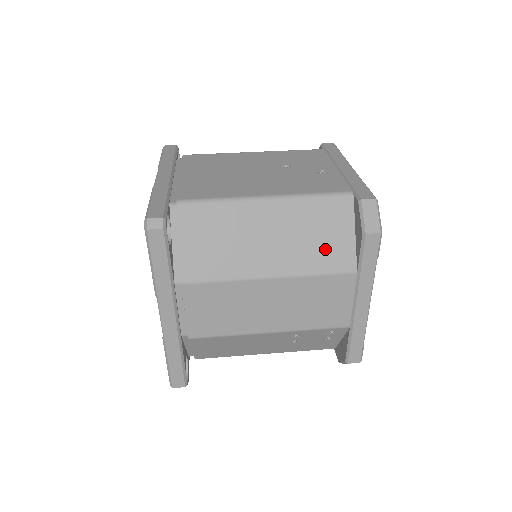
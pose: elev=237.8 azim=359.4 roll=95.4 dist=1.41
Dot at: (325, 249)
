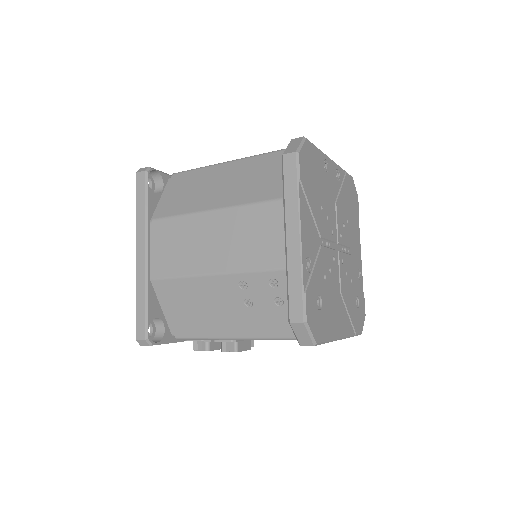
Dot at: (261, 185)
